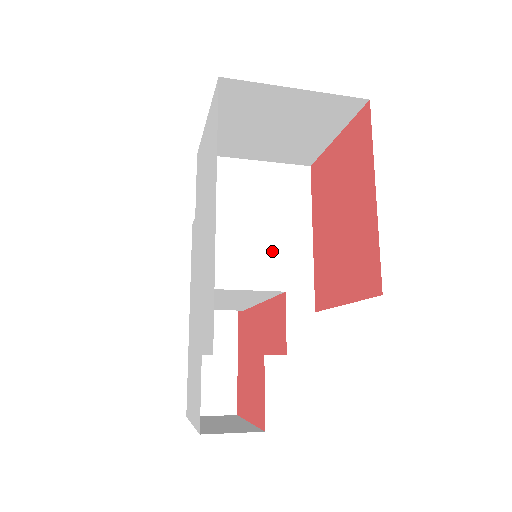
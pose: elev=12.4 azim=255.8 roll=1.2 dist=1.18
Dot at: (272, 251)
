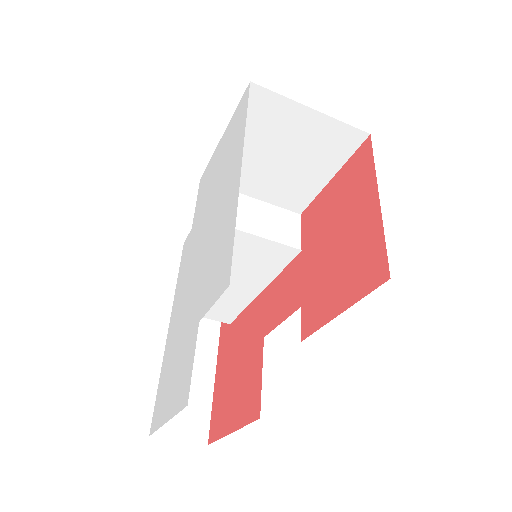
Dot at: occluded
